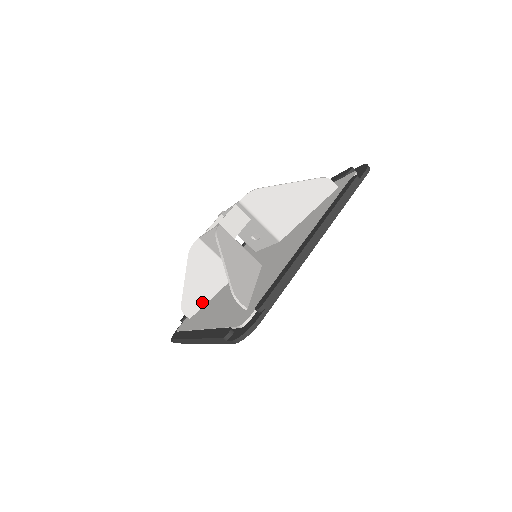
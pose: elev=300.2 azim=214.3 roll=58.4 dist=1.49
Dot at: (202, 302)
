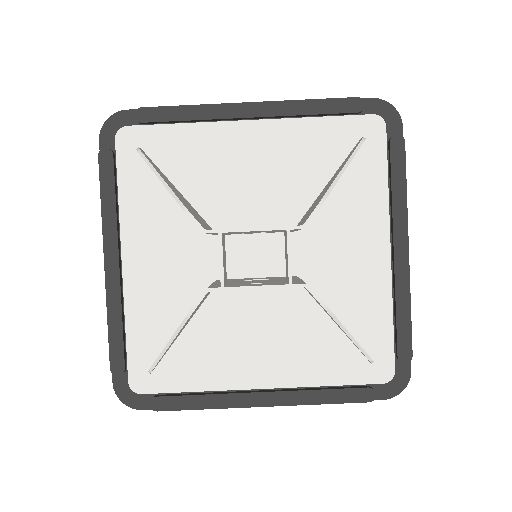
Dot at: (173, 342)
